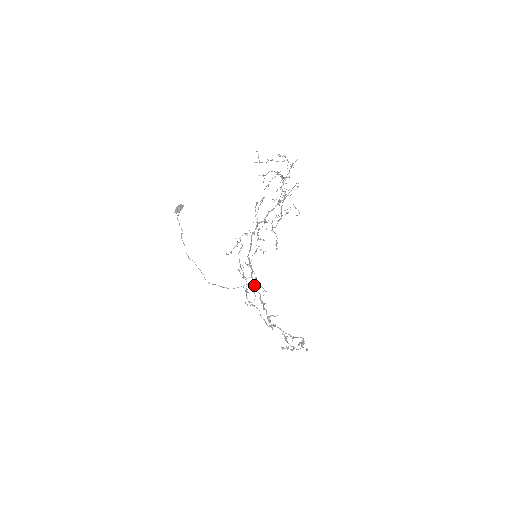
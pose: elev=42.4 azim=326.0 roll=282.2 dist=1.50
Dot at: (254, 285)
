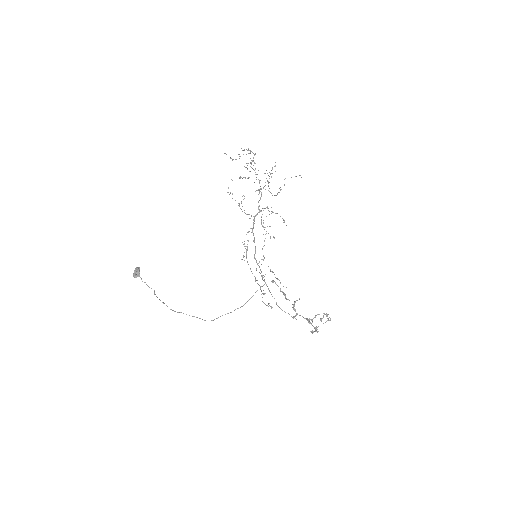
Dot at: (266, 285)
